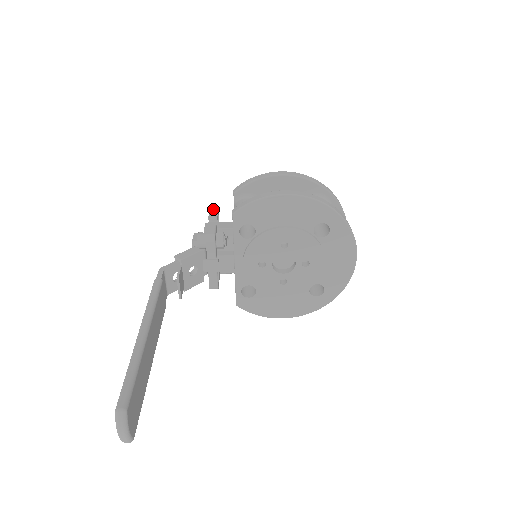
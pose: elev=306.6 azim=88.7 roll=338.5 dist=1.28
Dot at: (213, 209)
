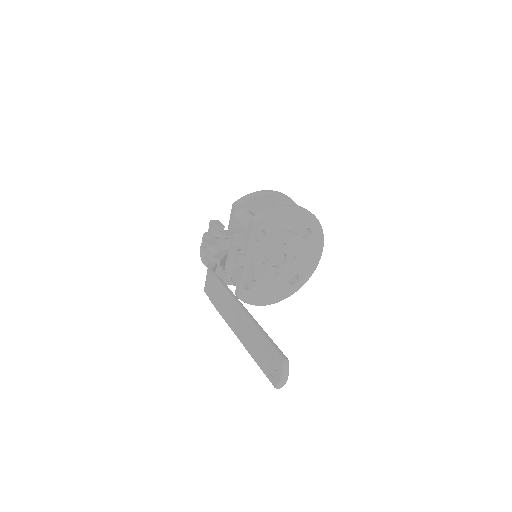
Dot at: (215, 220)
